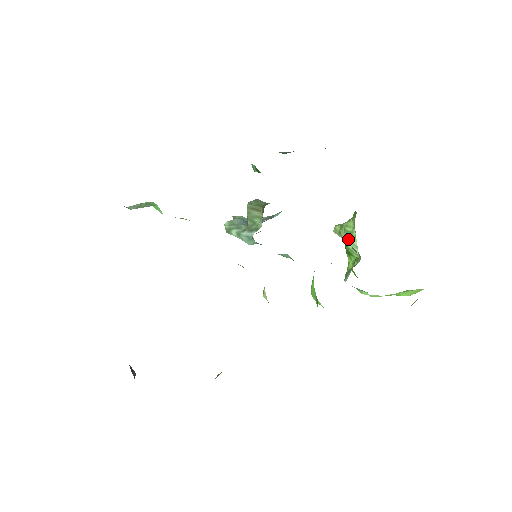
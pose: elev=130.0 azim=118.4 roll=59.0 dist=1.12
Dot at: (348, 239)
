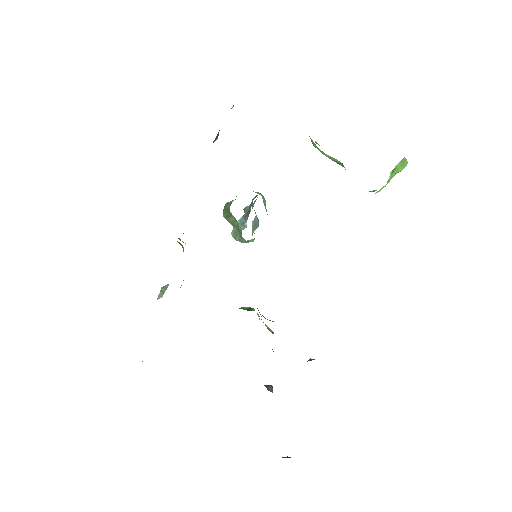
Dot at: occluded
